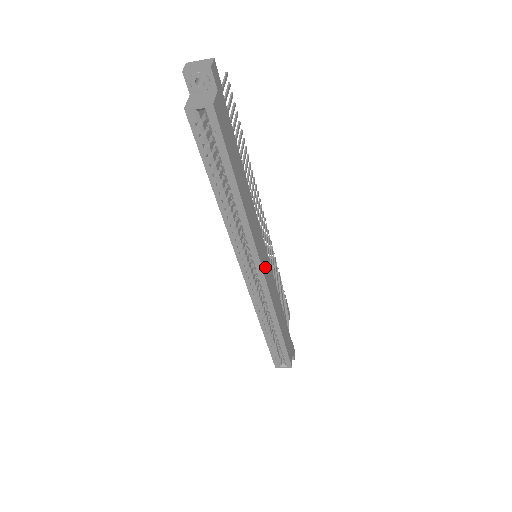
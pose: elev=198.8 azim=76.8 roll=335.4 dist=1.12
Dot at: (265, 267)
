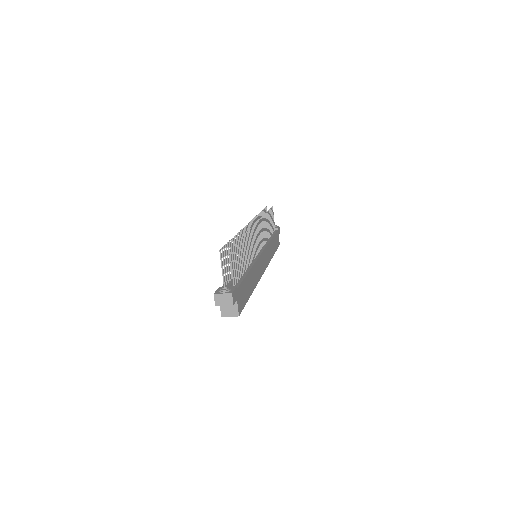
Dot at: (264, 264)
